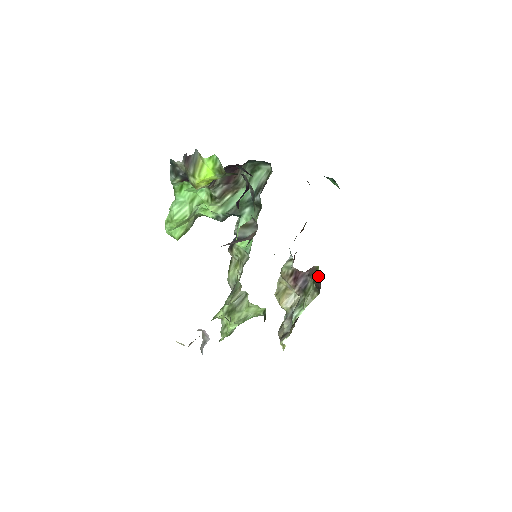
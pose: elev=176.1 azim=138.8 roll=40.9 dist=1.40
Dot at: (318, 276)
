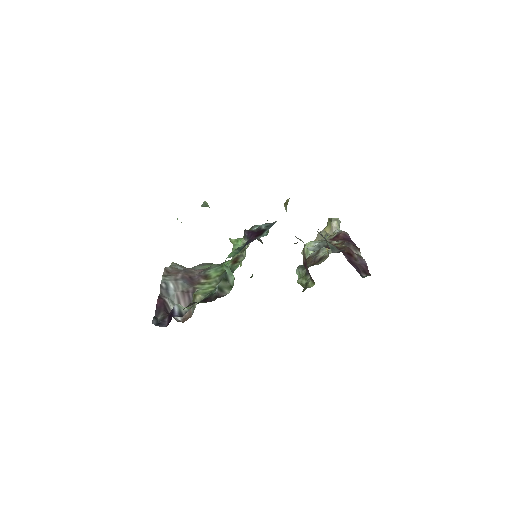
Dot at: occluded
